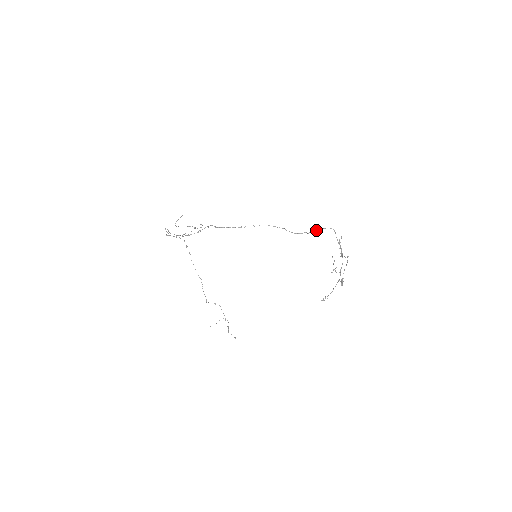
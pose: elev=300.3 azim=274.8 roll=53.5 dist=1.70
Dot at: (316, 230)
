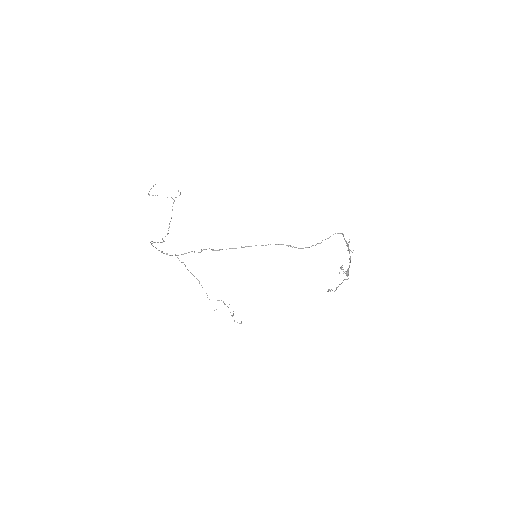
Dot at: occluded
